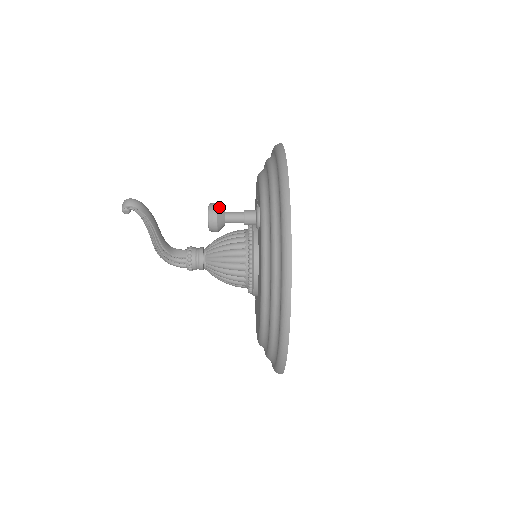
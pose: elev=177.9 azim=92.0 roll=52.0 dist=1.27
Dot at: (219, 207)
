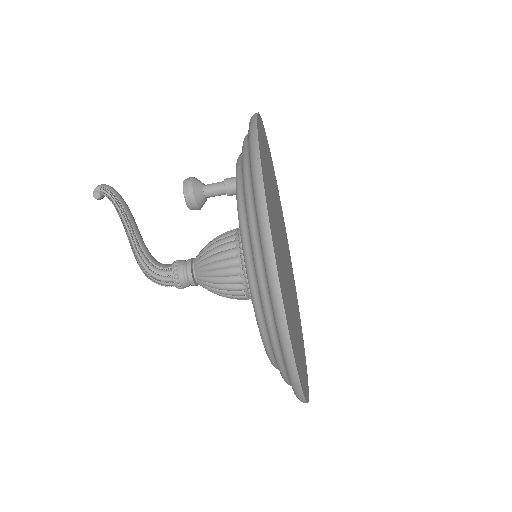
Dot at: (196, 178)
